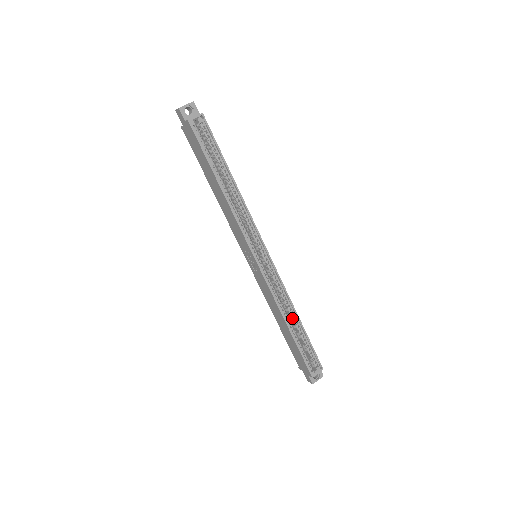
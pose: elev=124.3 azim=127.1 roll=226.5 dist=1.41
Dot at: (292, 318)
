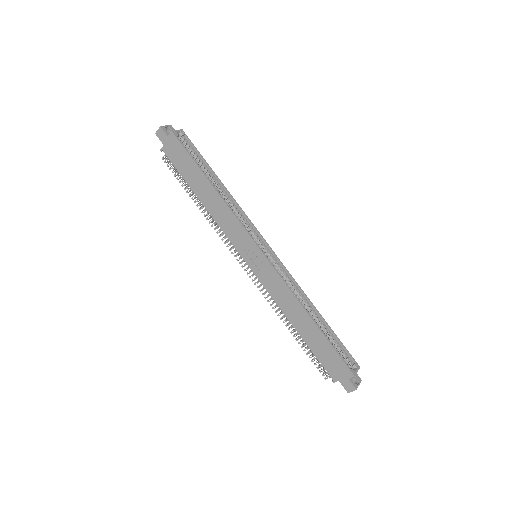
Dot at: (311, 311)
